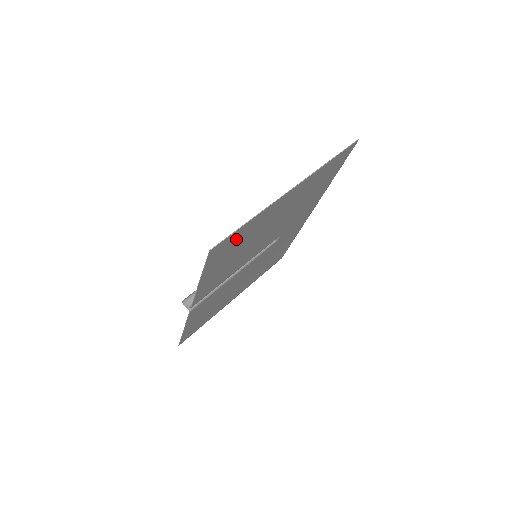
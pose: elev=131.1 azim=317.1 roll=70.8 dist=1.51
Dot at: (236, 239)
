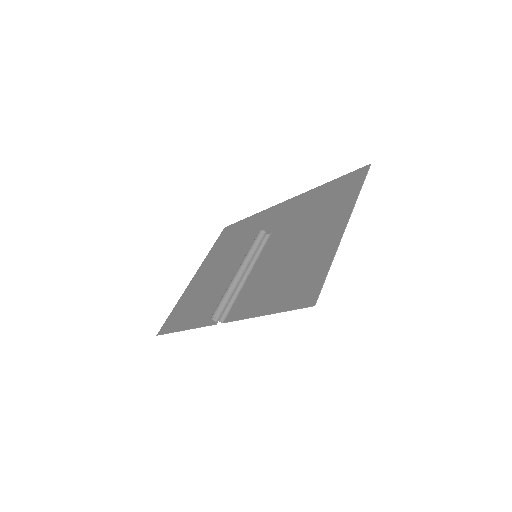
Dot at: (309, 279)
